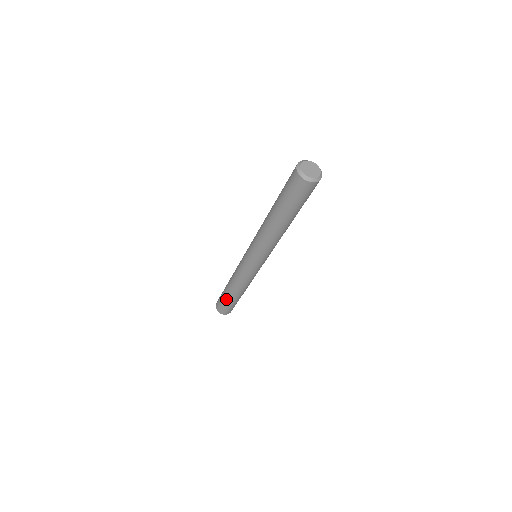
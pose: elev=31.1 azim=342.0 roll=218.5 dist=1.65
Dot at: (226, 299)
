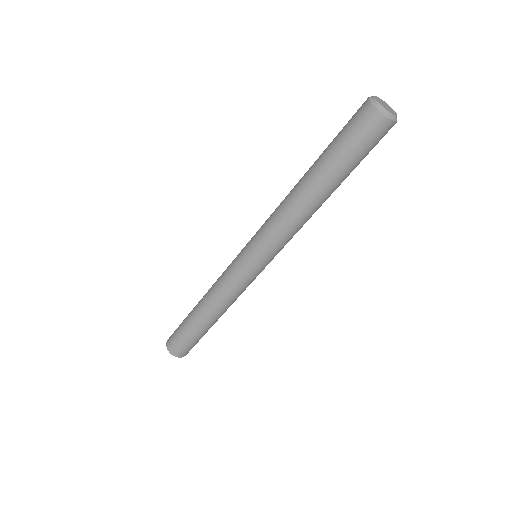
Dot at: (192, 331)
